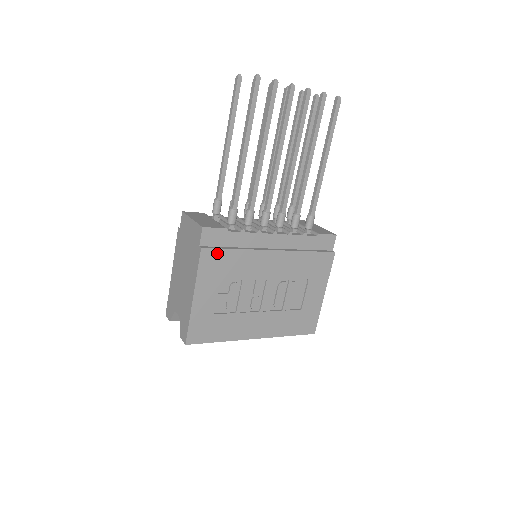
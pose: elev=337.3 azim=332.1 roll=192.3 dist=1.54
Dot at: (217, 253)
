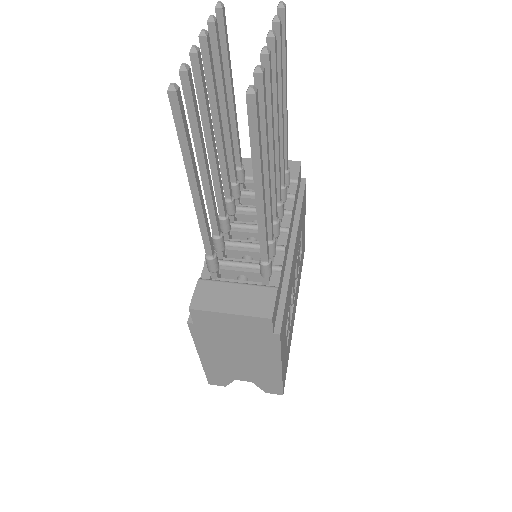
Dot at: (283, 317)
